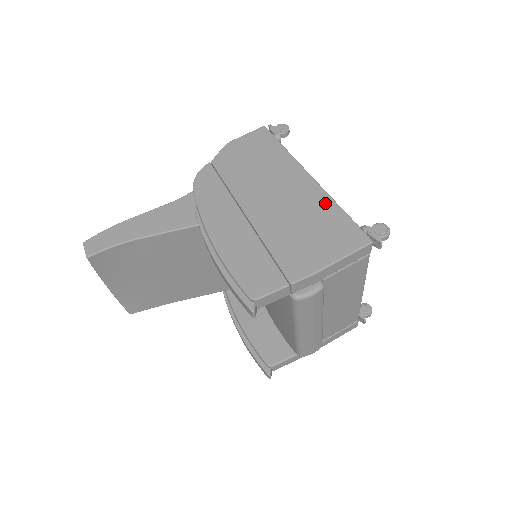
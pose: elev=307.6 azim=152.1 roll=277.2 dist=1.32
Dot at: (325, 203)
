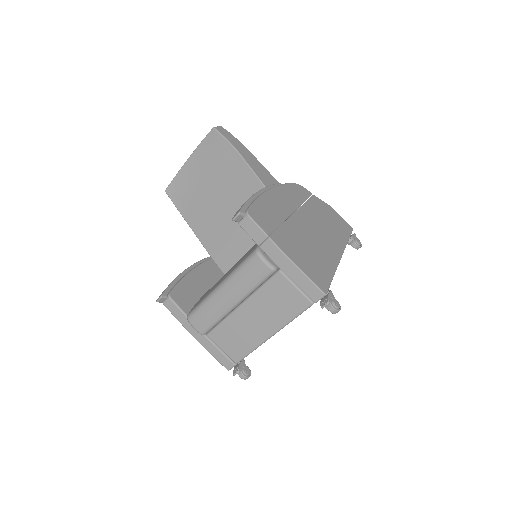
Dot at: (331, 264)
